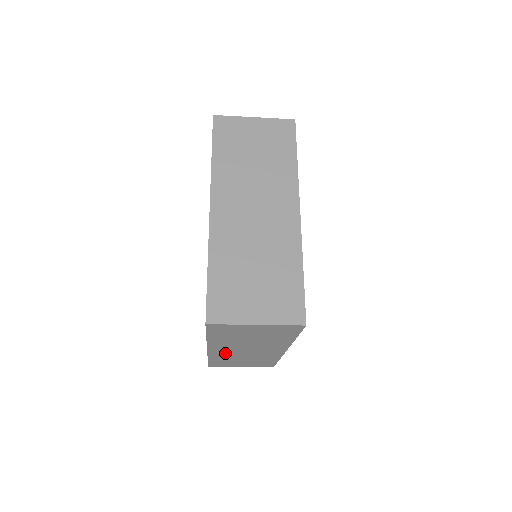
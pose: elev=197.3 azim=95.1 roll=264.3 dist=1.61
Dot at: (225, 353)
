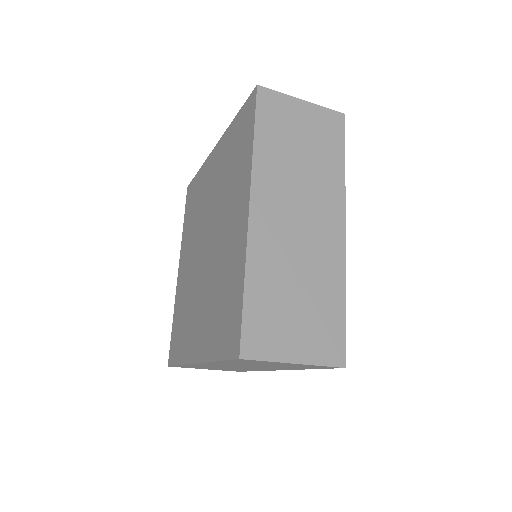
Dot at: occluded
